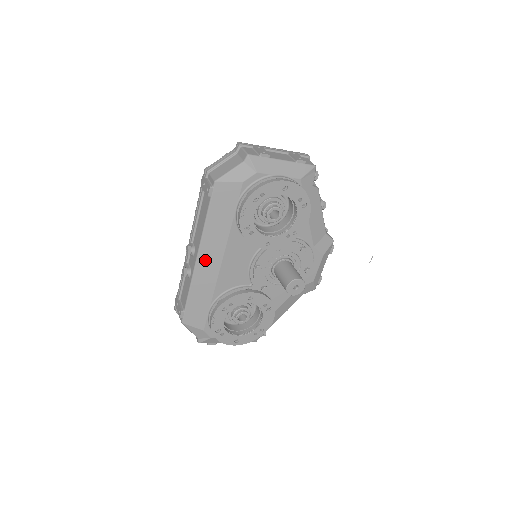
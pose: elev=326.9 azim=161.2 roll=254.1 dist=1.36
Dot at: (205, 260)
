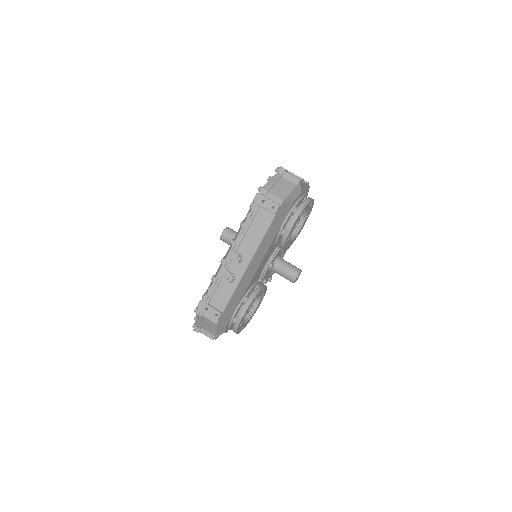
Dot at: (252, 265)
